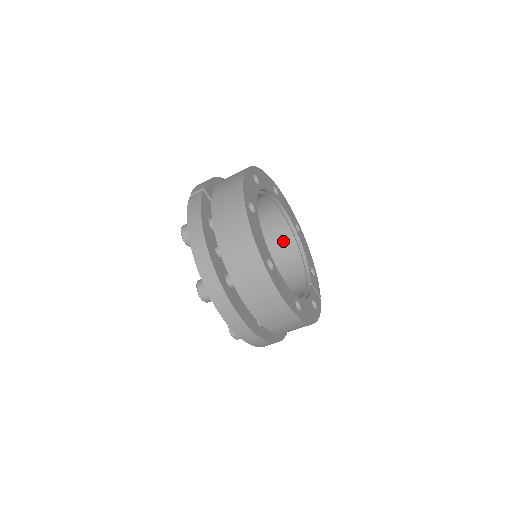
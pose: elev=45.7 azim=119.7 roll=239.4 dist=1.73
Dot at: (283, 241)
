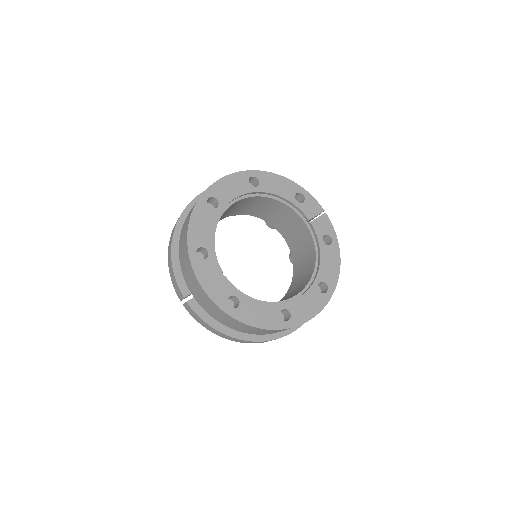
Dot at: (255, 202)
